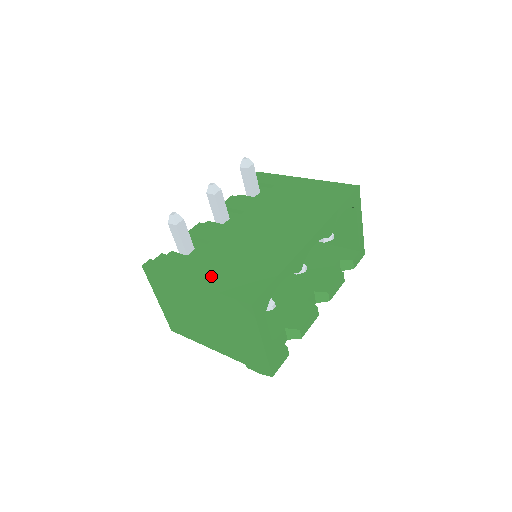
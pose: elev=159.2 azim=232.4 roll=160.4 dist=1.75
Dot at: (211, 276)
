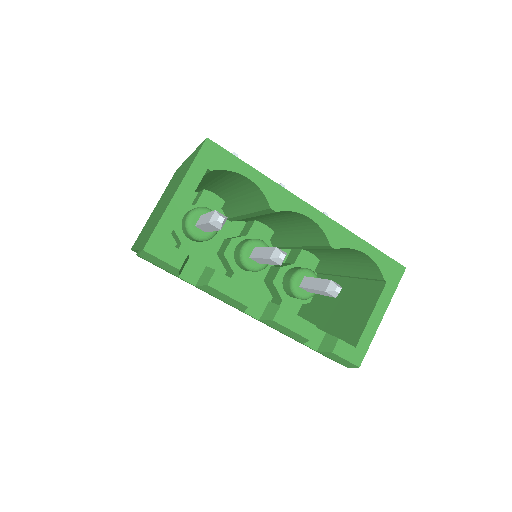
Dot at: occluded
